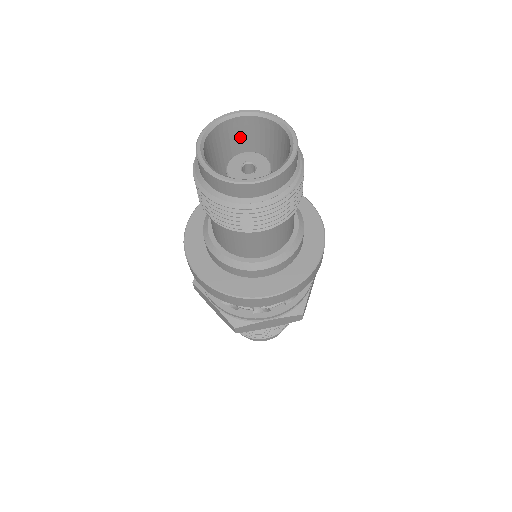
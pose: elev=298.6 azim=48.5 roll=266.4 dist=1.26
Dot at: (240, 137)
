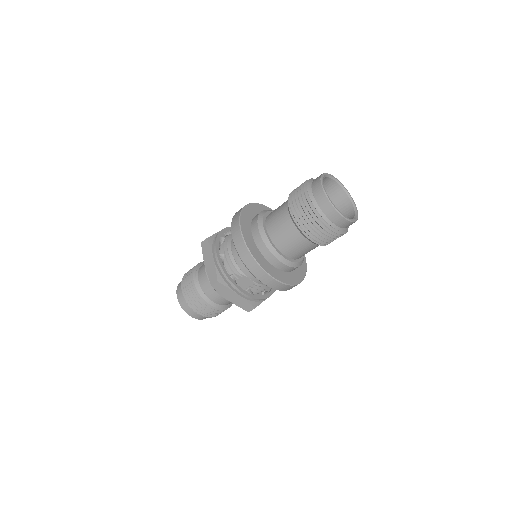
Dot at: occluded
